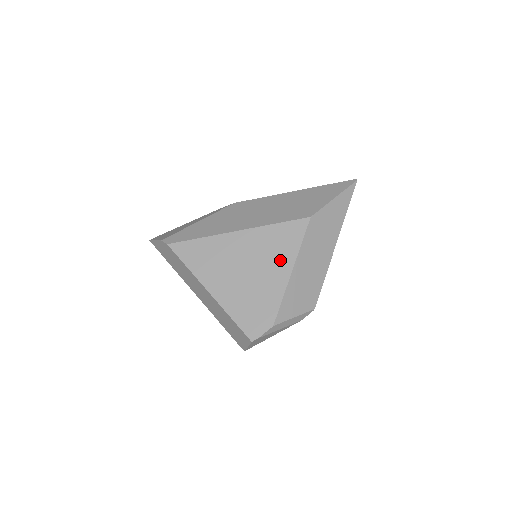
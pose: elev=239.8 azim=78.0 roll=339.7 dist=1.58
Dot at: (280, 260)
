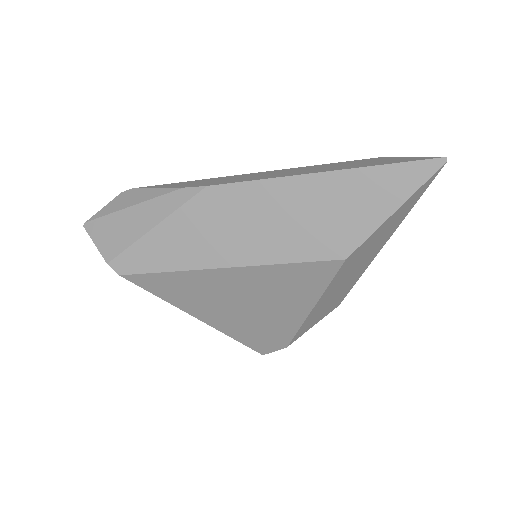
Dot at: (294, 300)
